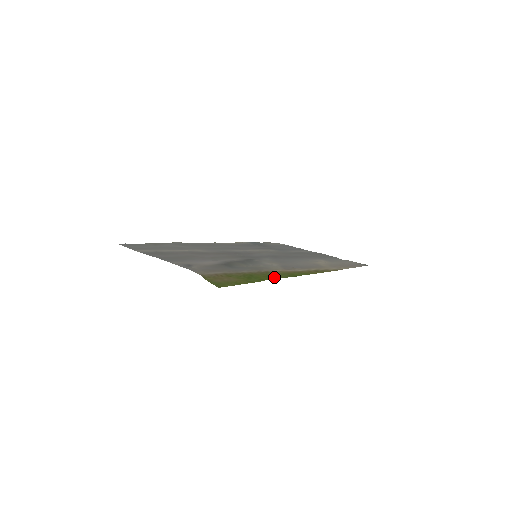
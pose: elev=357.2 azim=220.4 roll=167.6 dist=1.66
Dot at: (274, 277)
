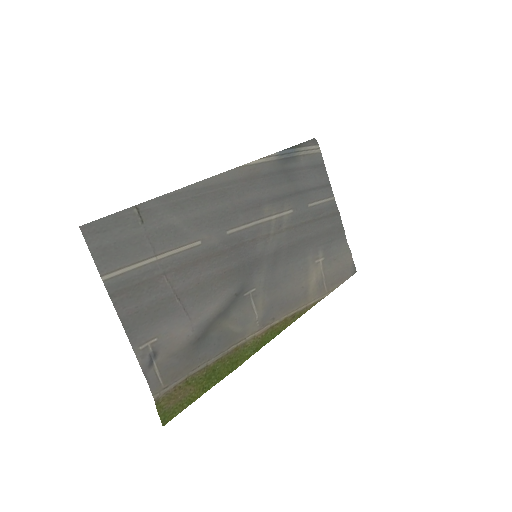
Dot at: (237, 365)
